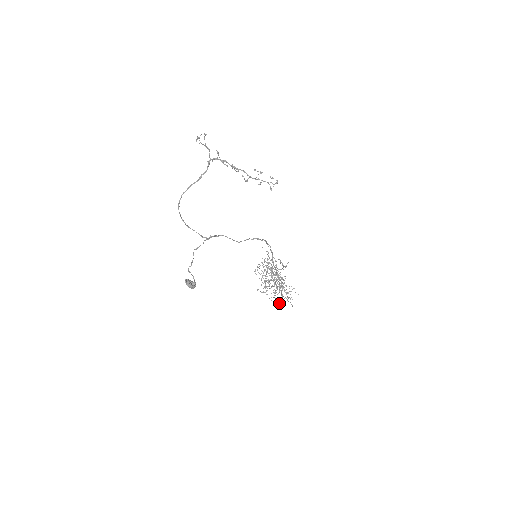
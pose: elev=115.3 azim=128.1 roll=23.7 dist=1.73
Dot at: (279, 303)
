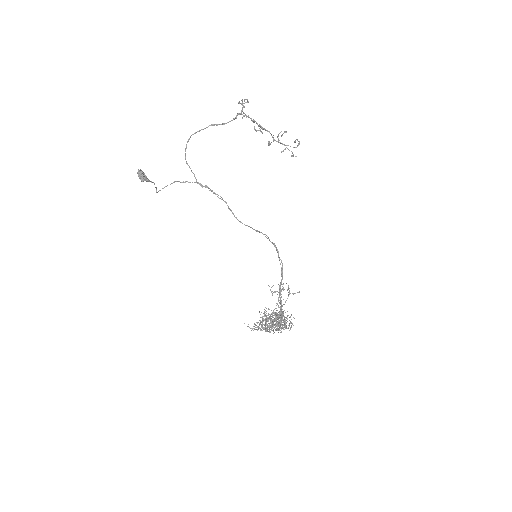
Dot at: occluded
